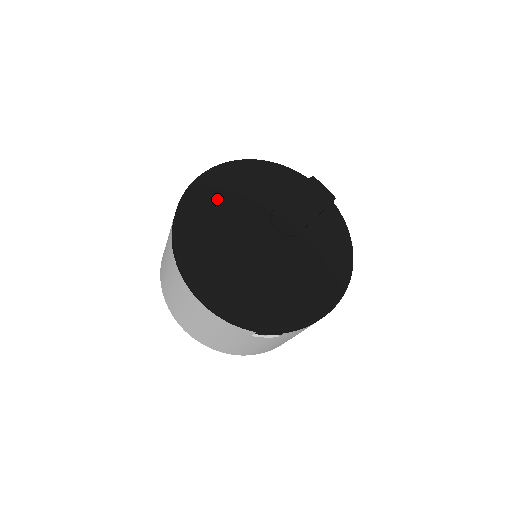
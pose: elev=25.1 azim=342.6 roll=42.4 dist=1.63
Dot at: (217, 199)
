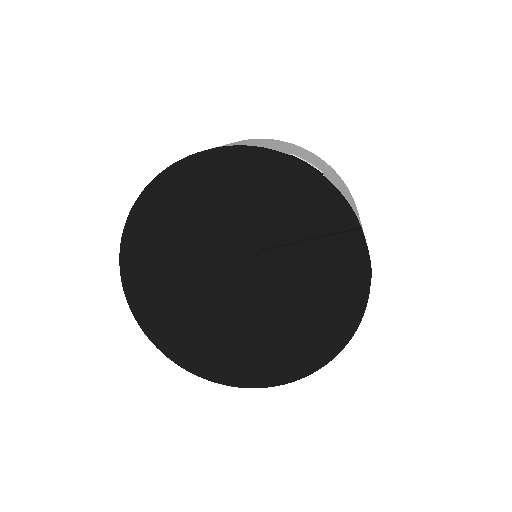
Dot at: (197, 201)
